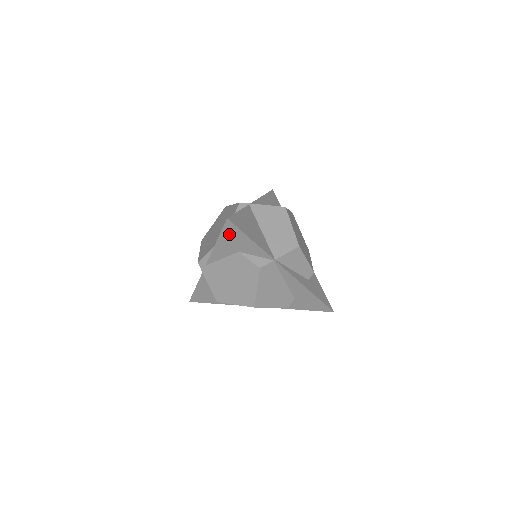
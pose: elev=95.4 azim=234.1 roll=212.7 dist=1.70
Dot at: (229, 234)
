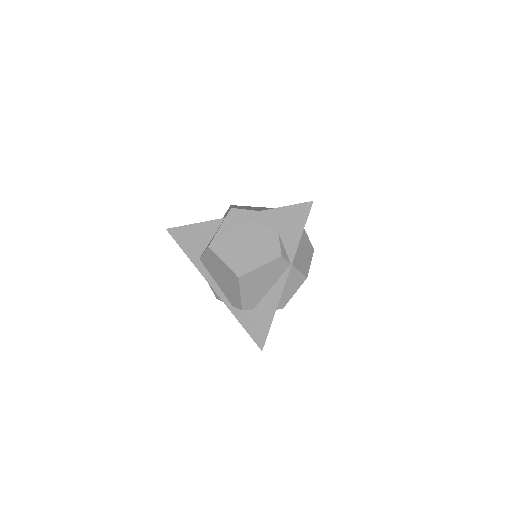
Dot at: (295, 212)
